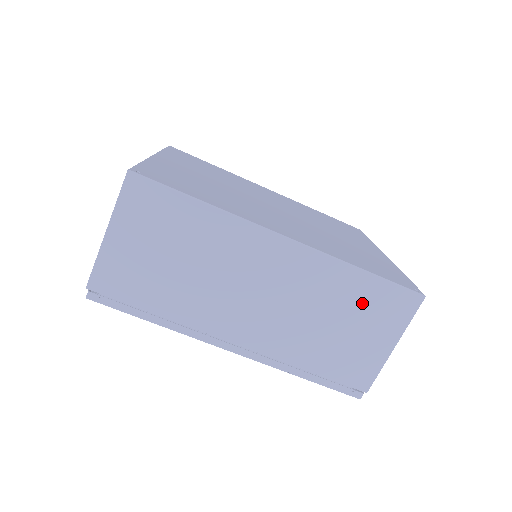
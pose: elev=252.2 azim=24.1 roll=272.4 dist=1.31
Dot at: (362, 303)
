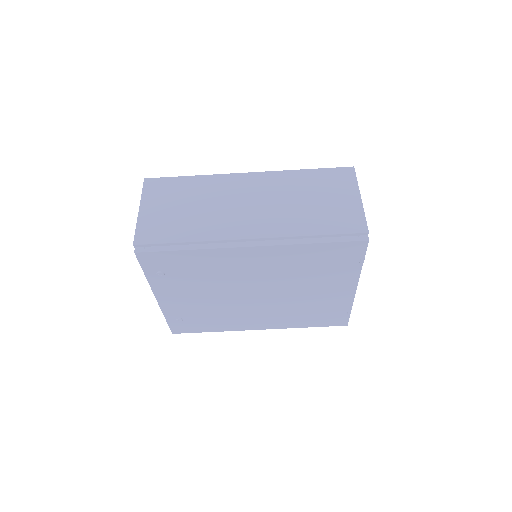
Dot at: (318, 184)
